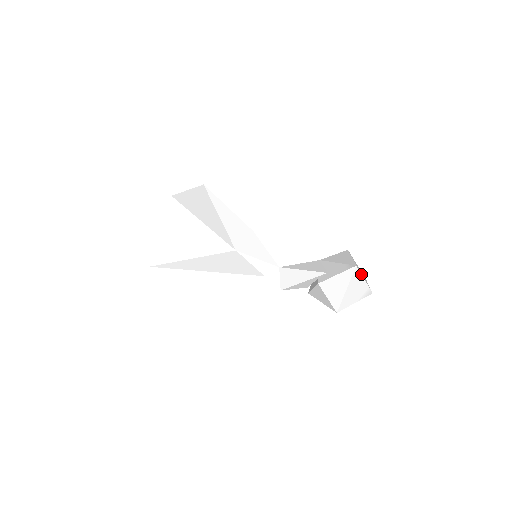
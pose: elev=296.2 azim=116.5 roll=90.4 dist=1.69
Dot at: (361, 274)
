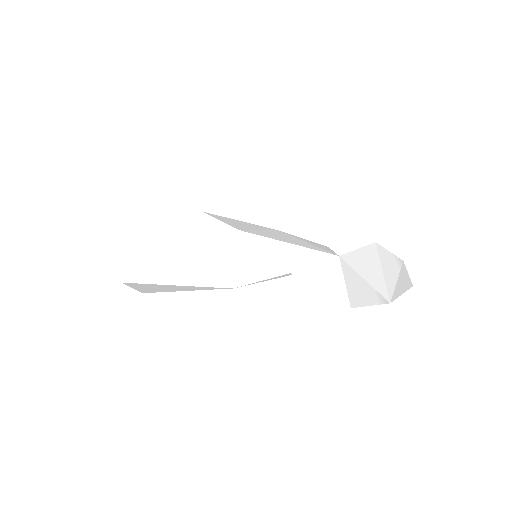
Dot at: occluded
